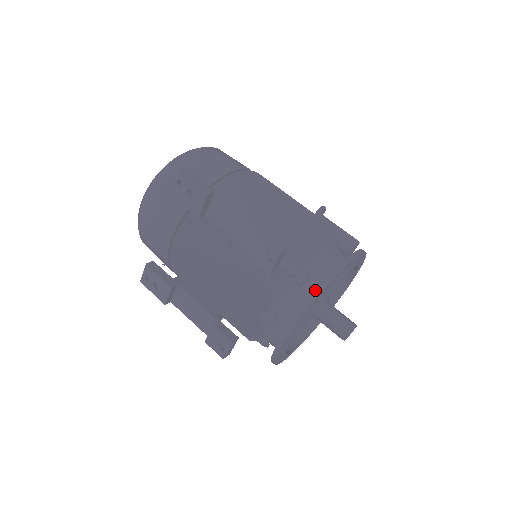
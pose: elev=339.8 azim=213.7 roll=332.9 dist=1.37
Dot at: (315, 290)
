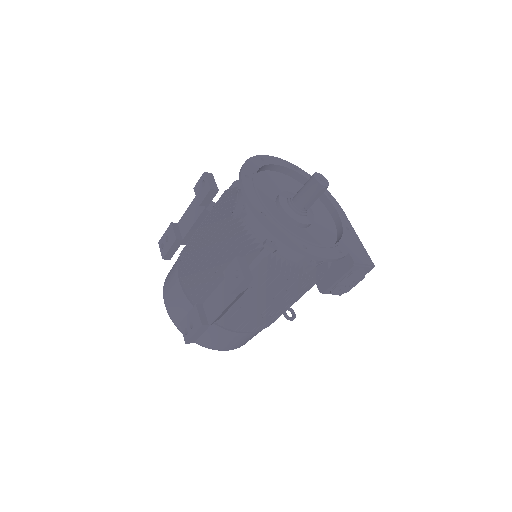
Dot at: occluded
